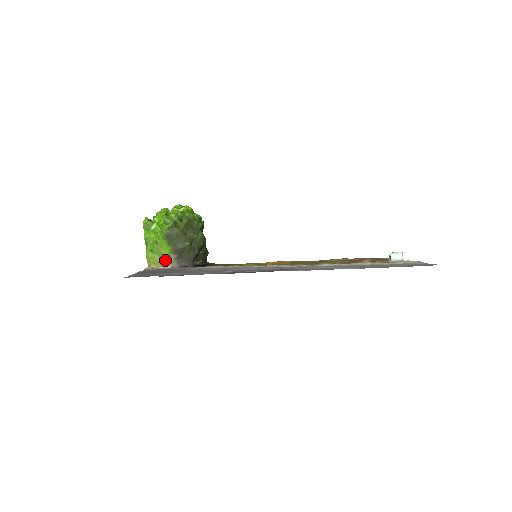
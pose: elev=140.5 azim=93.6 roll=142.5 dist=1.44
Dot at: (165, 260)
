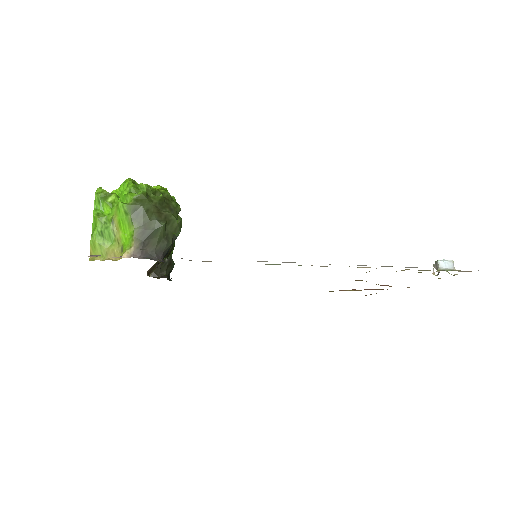
Dot at: (121, 249)
